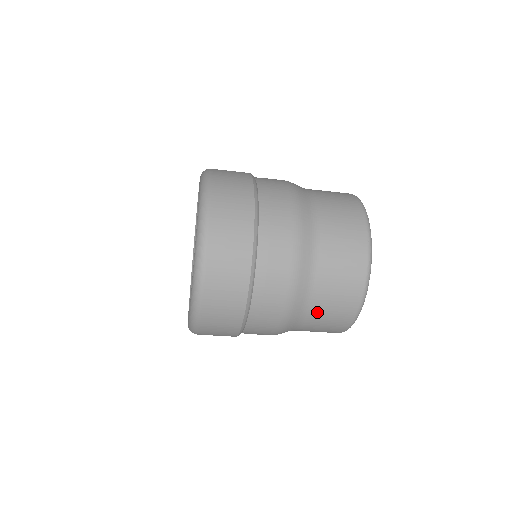
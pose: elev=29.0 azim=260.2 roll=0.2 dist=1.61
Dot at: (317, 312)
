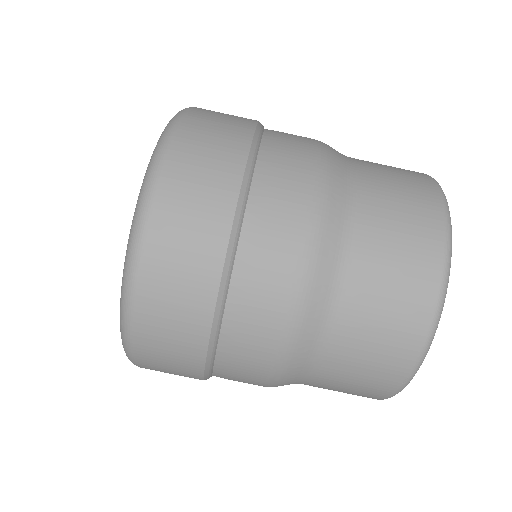
Dot at: (338, 362)
